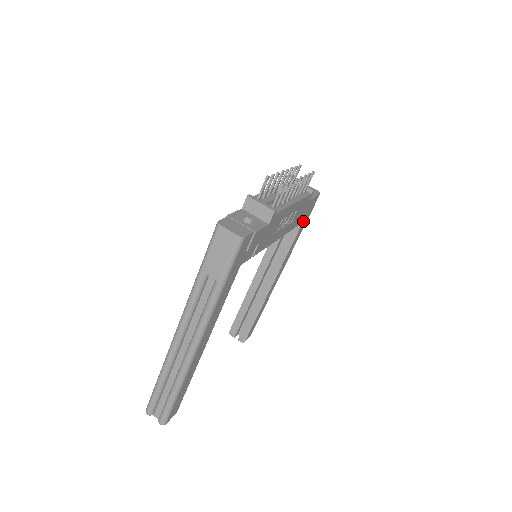
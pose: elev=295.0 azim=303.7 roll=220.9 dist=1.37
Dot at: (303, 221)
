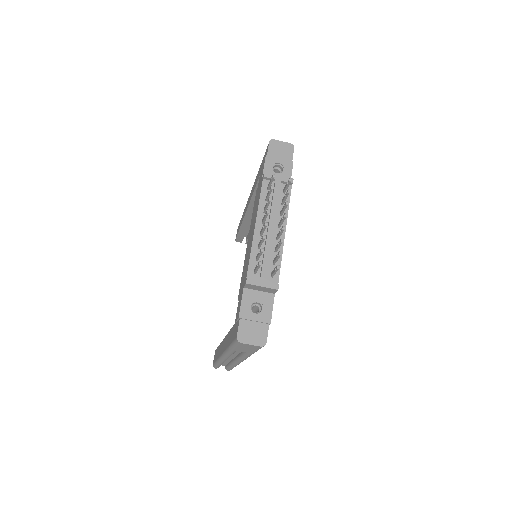
Dot at: occluded
